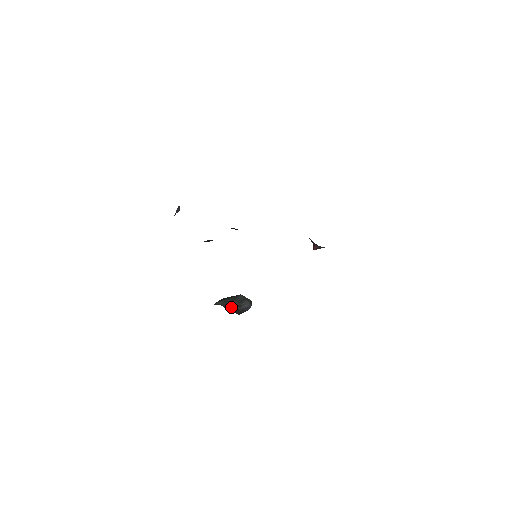
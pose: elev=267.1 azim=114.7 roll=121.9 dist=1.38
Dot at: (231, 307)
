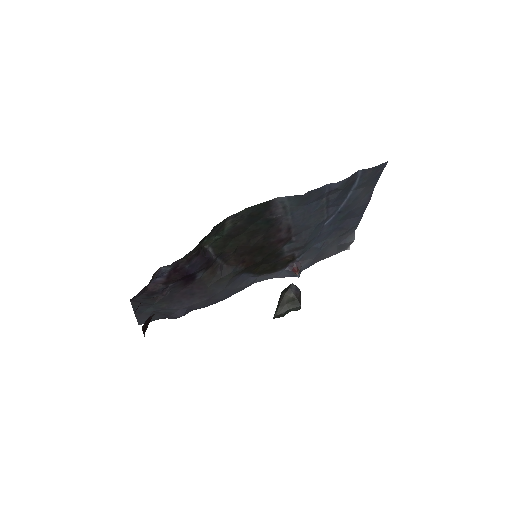
Dot at: (286, 302)
